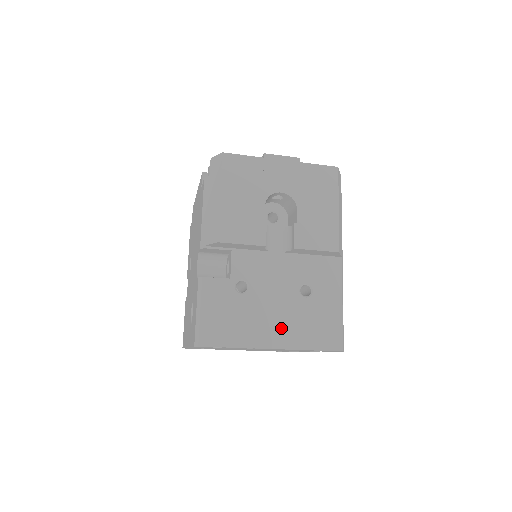
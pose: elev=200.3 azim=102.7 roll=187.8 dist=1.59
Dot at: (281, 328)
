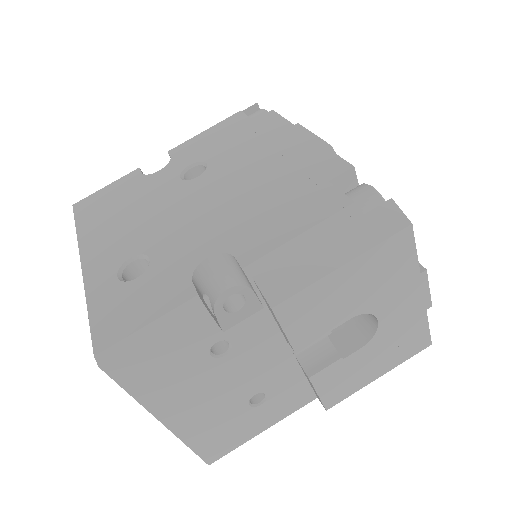
Dot at: (195, 413)
